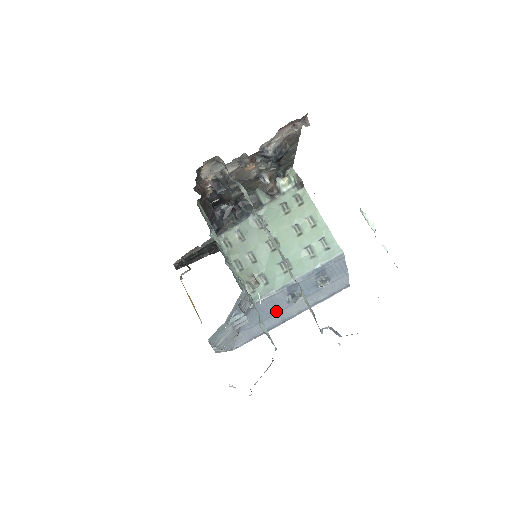
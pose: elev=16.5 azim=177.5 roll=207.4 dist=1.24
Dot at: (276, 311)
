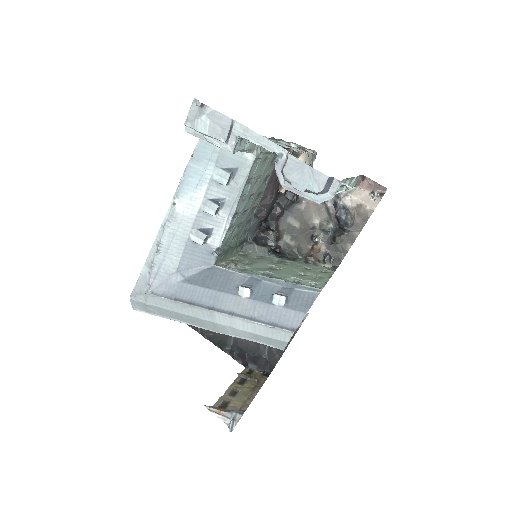
Dot at: (220, 288)
